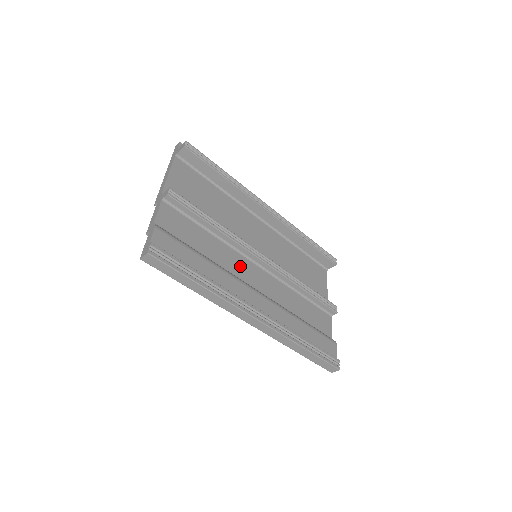
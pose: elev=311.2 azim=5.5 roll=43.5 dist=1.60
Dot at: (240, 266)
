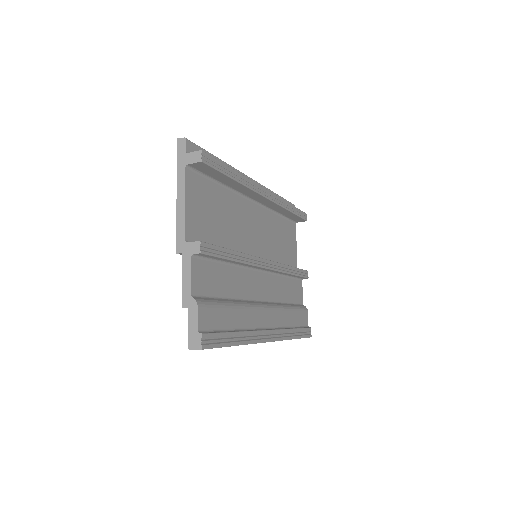
Dot at: (250, 284)
